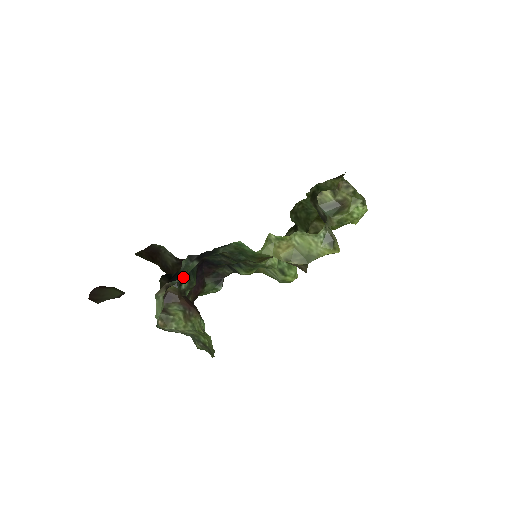
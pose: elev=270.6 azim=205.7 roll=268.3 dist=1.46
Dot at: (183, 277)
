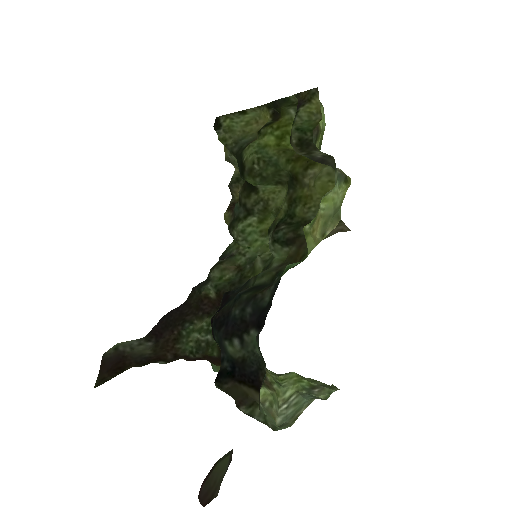
Dot at: (263, 362)
